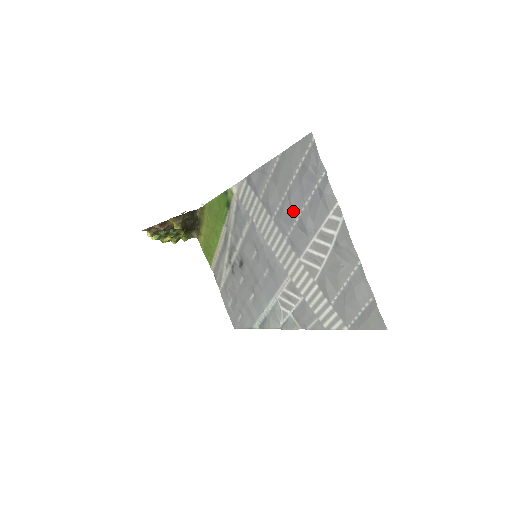
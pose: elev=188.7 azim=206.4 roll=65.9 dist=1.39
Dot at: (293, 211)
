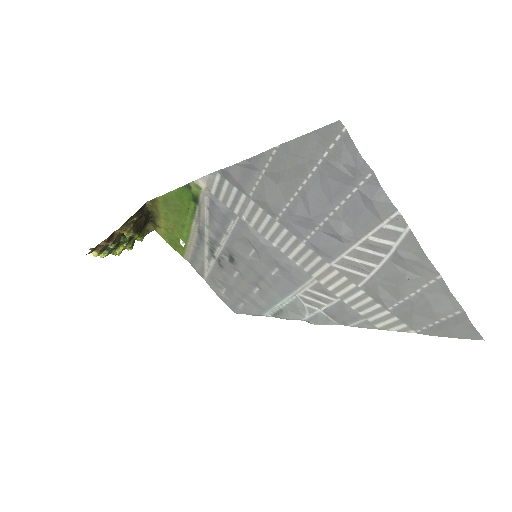
Dot at: (314, 215)
